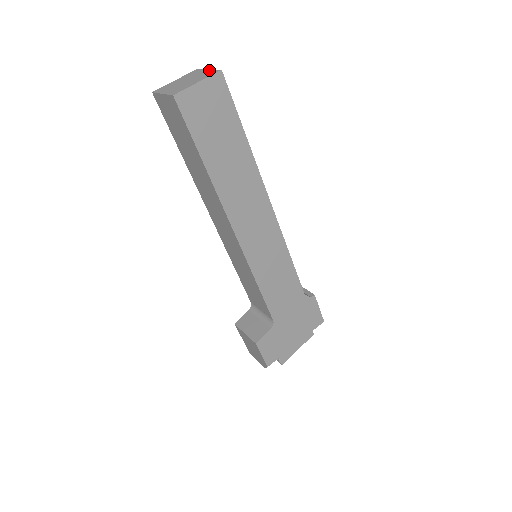
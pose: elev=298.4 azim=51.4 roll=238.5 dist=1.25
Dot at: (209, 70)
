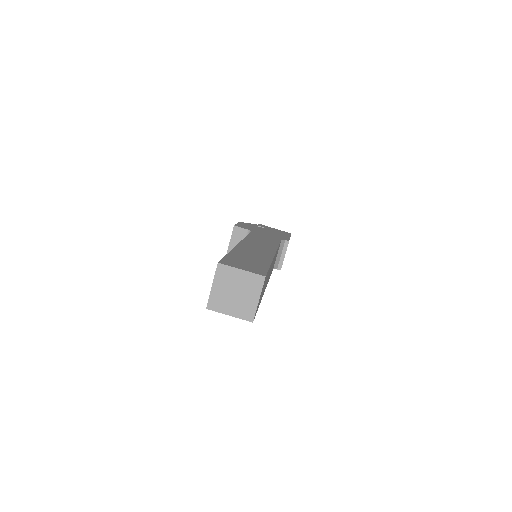
Dot at: (256, 304)
